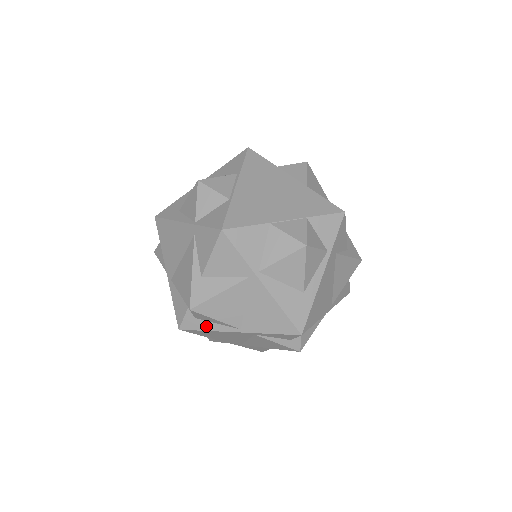
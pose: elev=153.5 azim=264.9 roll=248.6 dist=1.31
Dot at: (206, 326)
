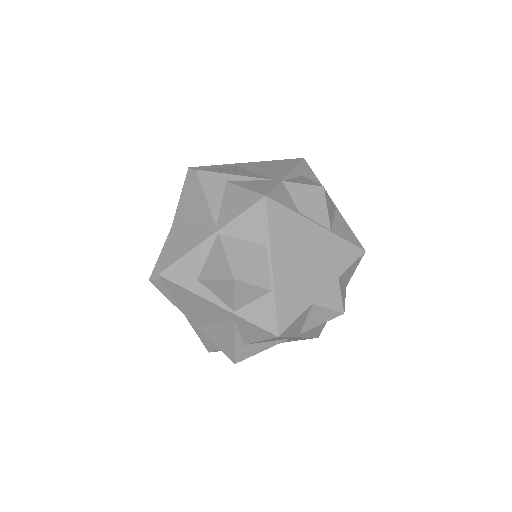
Dot at: occluded
